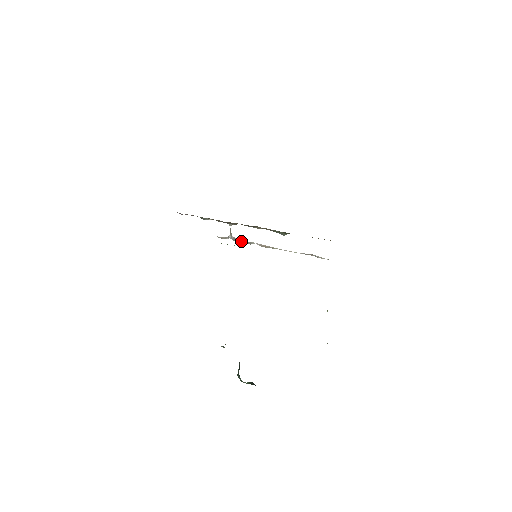
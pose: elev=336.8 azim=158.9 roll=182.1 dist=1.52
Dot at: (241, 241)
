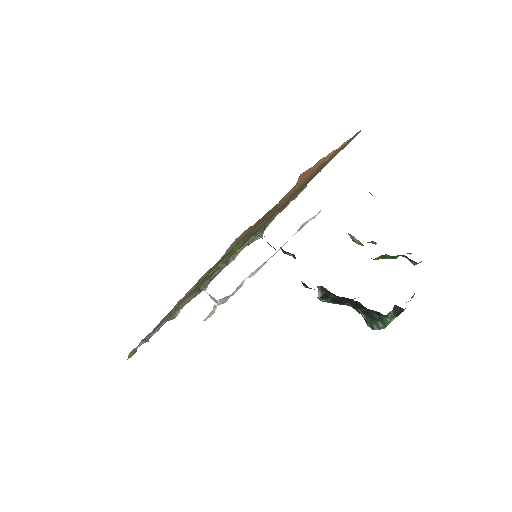
Dot at: (230, 295)
